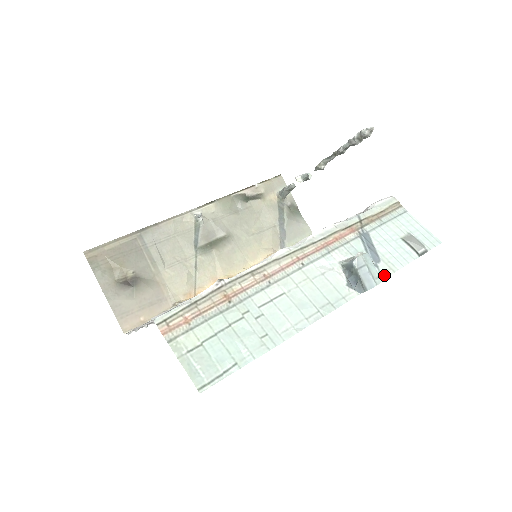
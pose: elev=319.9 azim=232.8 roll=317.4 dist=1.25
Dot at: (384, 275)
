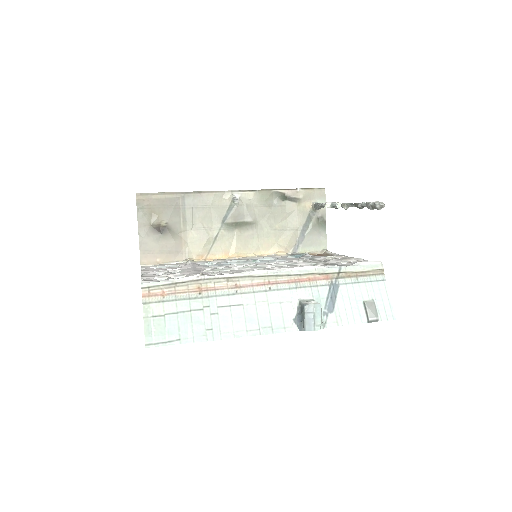
Dot at: (328, 325)
